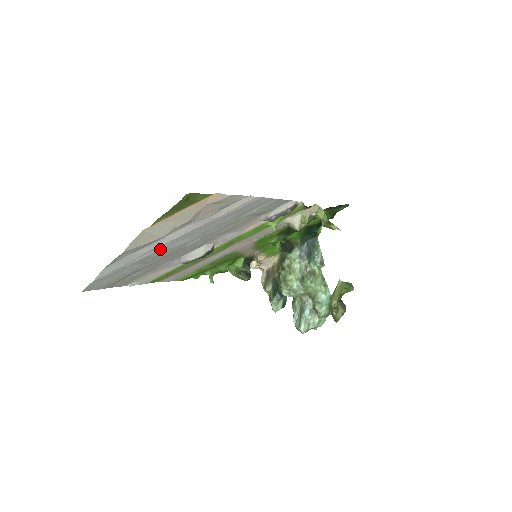
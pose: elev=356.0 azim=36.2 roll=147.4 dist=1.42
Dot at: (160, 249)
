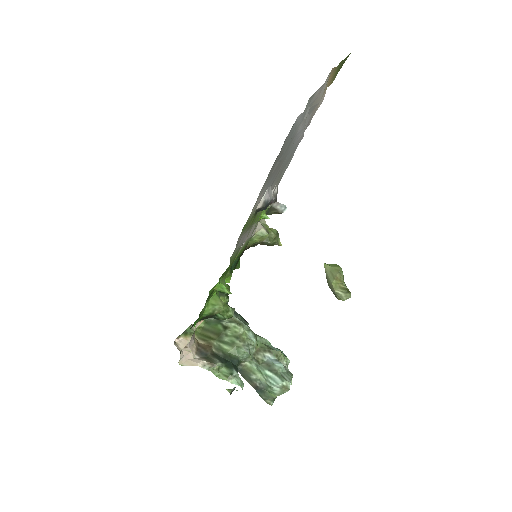
Dot at: (297, 133)
